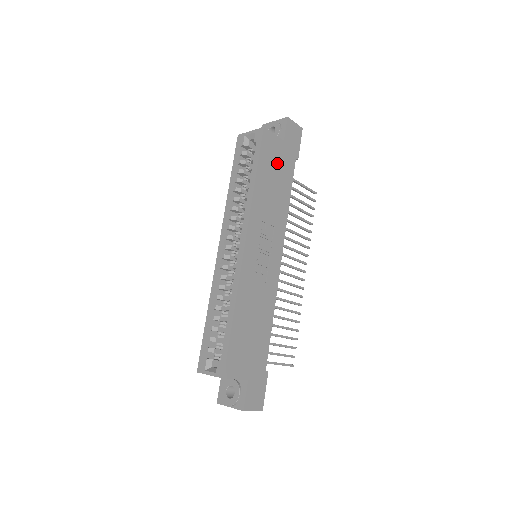
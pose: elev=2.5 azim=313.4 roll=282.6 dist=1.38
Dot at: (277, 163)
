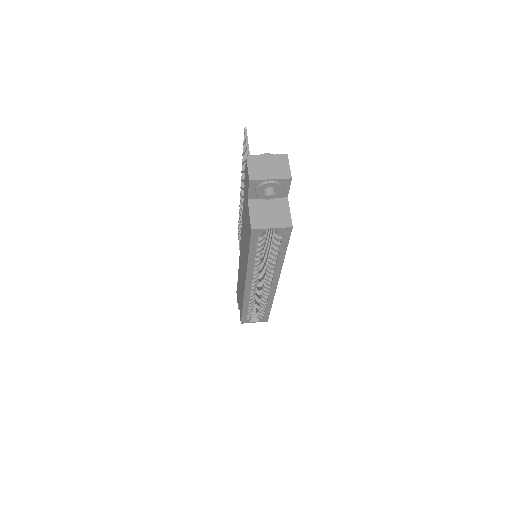
Dot at: occluded
